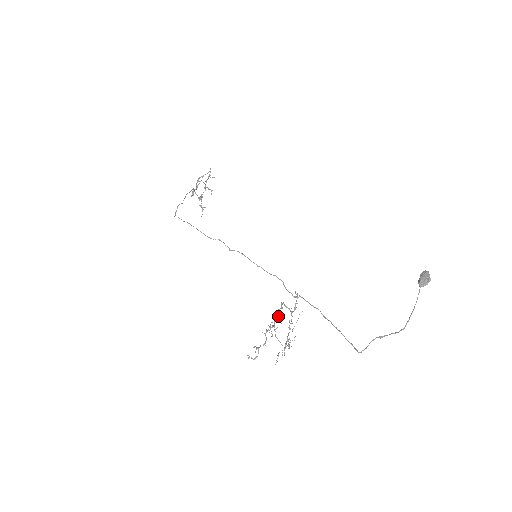
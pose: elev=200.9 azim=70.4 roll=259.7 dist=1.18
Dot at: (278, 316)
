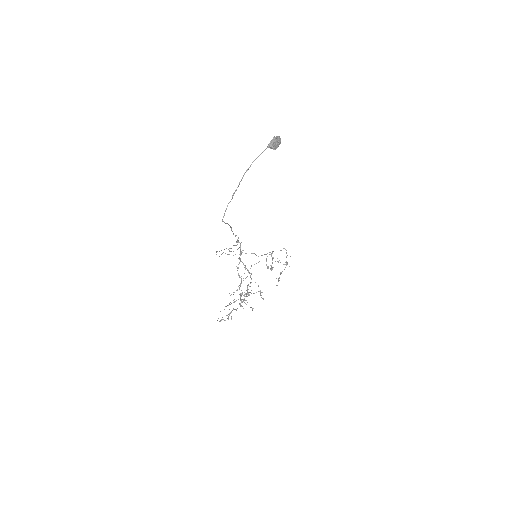
Dot at: occluded
